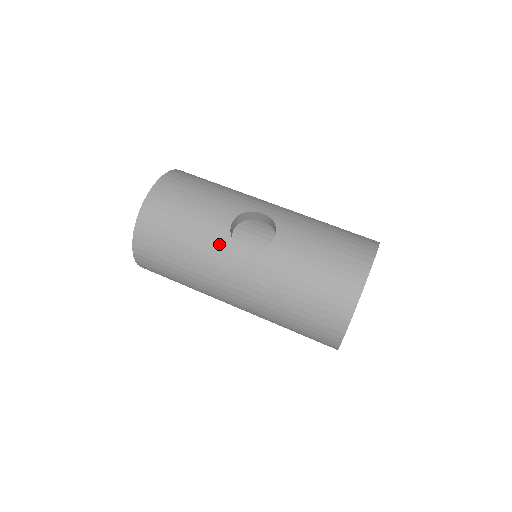
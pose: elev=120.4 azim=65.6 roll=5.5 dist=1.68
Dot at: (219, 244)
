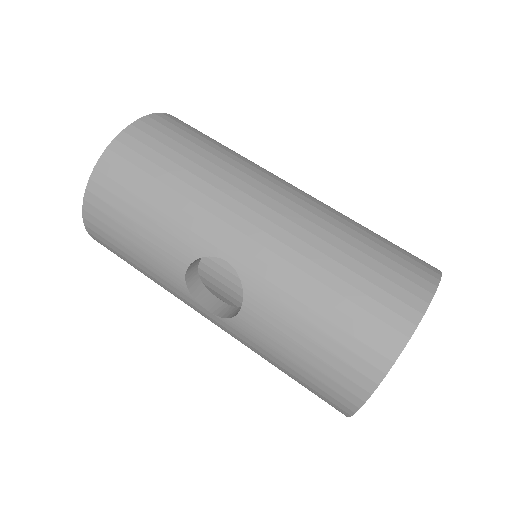
Dot at: (179, 292)
